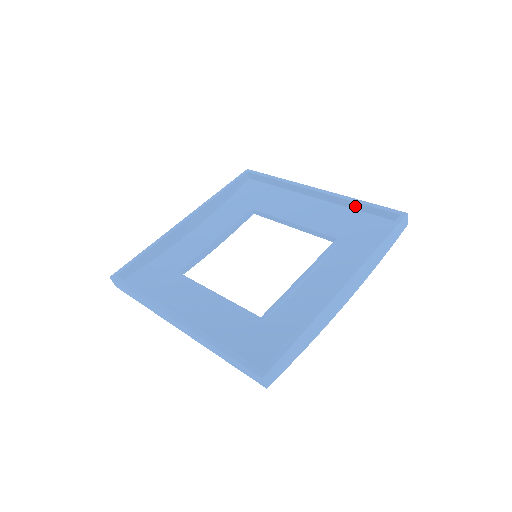
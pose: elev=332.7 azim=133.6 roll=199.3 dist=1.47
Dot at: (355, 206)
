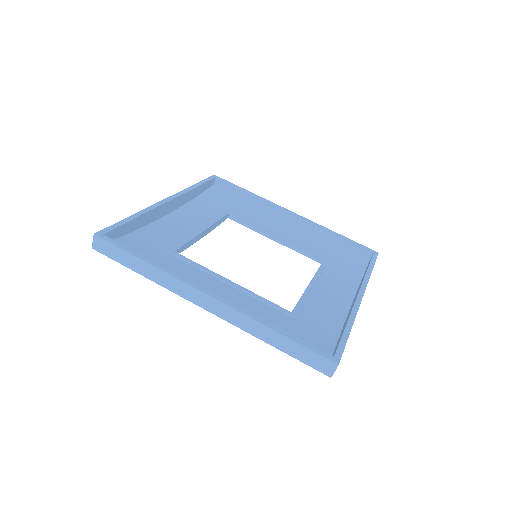
Dot at: (331, 237)
